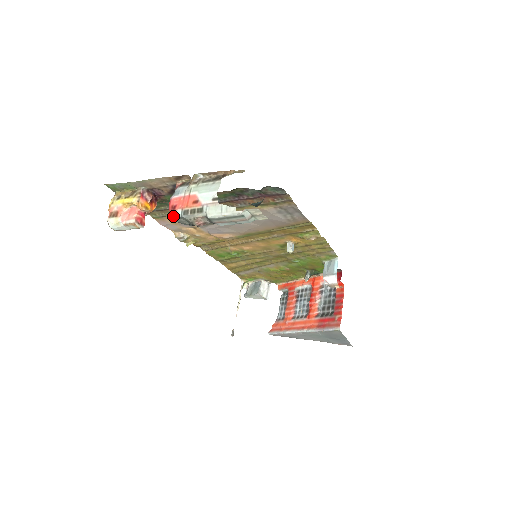
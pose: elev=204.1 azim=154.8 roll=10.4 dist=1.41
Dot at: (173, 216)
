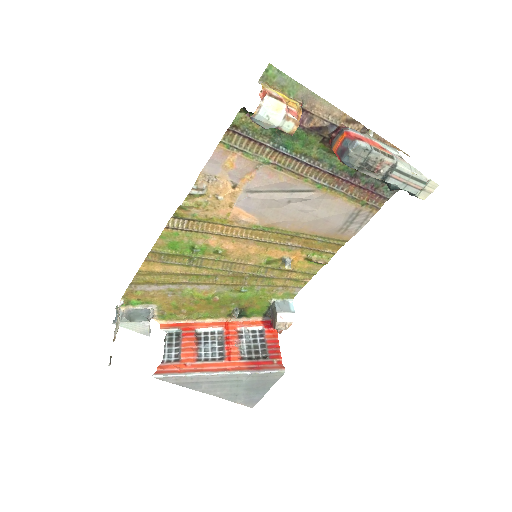
Dot at: (359, 145)
